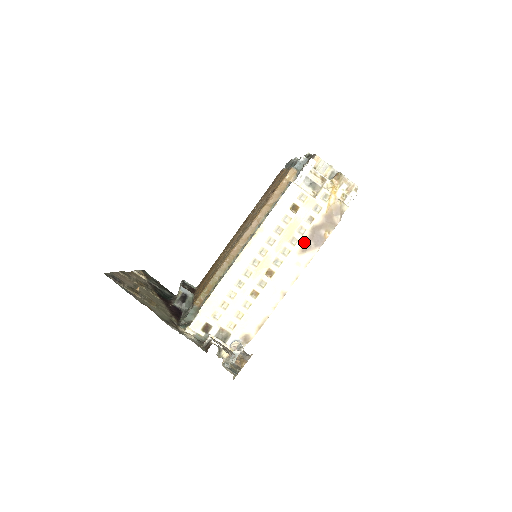
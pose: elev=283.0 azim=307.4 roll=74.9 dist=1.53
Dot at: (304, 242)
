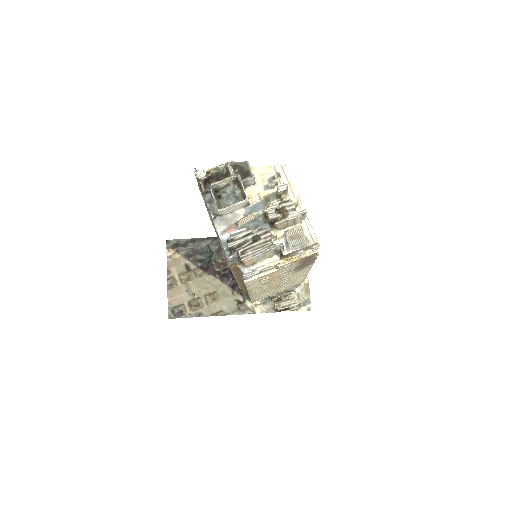
Dot at: (295, 271)
